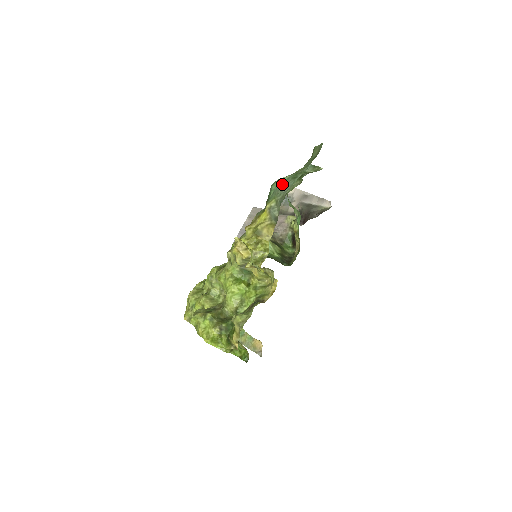
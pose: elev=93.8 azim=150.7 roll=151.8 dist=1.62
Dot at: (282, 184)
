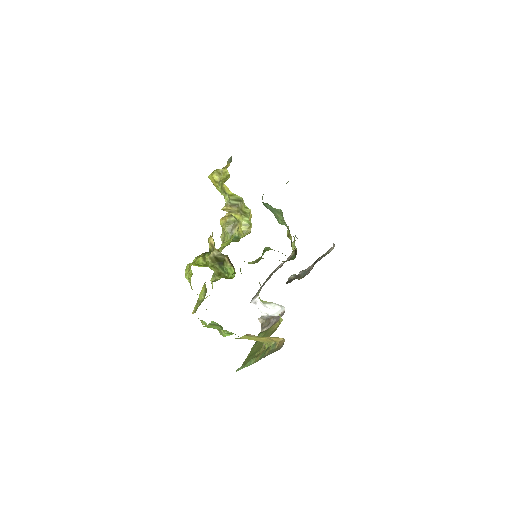
Dot at: occluded
